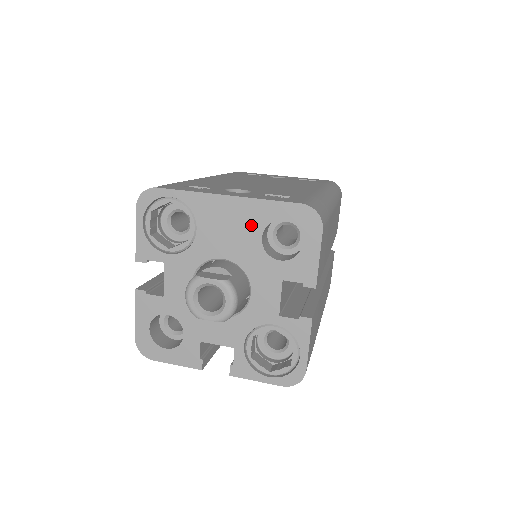
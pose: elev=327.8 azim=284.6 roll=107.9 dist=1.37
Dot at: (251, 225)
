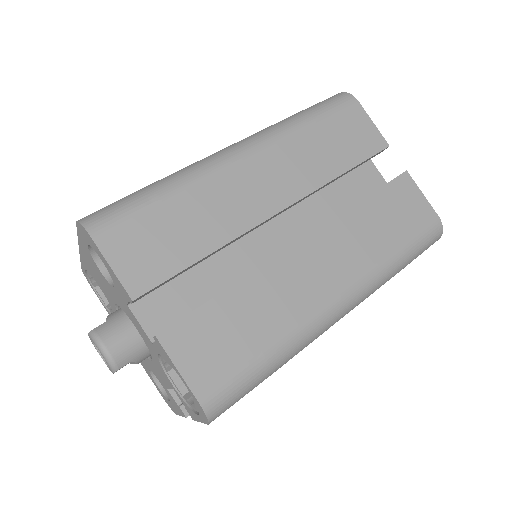
Dot at: (94, 264)
